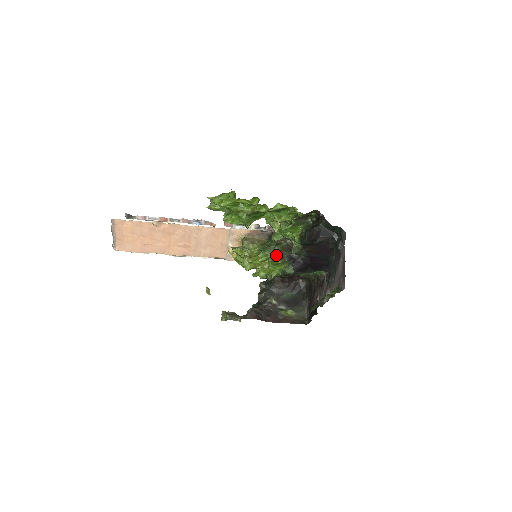
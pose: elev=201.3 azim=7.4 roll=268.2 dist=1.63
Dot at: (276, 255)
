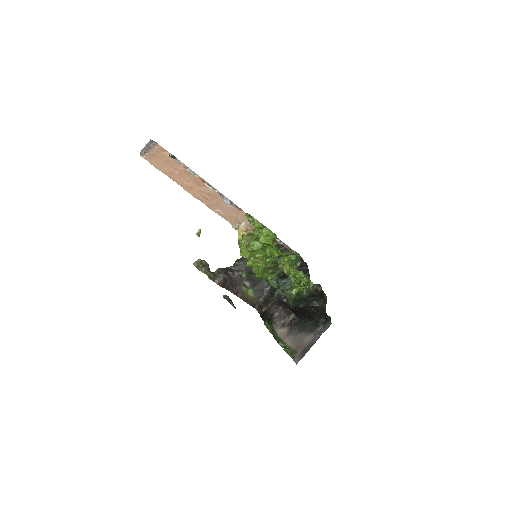
Dot at: (272, 266)
